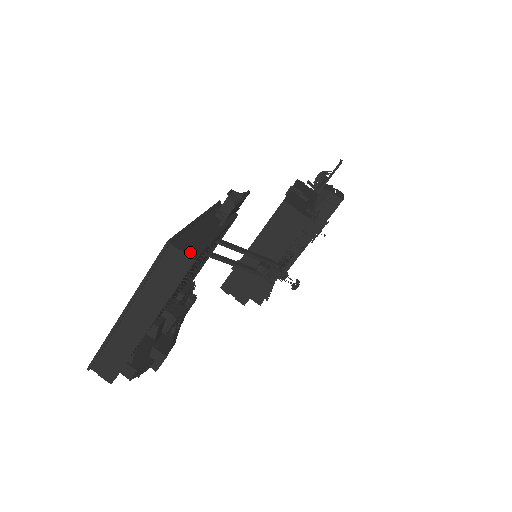
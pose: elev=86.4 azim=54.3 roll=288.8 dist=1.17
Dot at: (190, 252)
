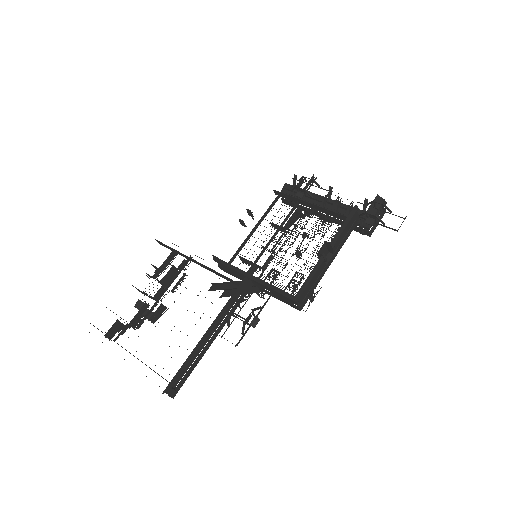
Dot at: (174, 392)
